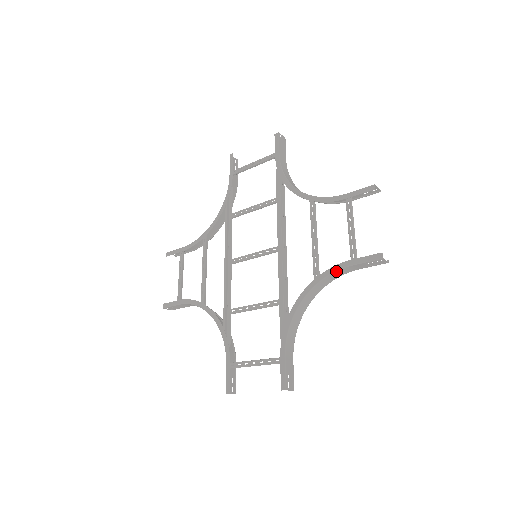
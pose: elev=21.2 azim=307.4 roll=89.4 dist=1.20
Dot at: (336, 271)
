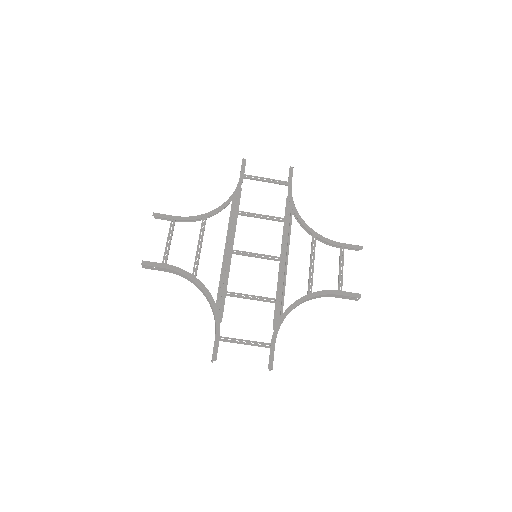
Dot at: (326, 294)
